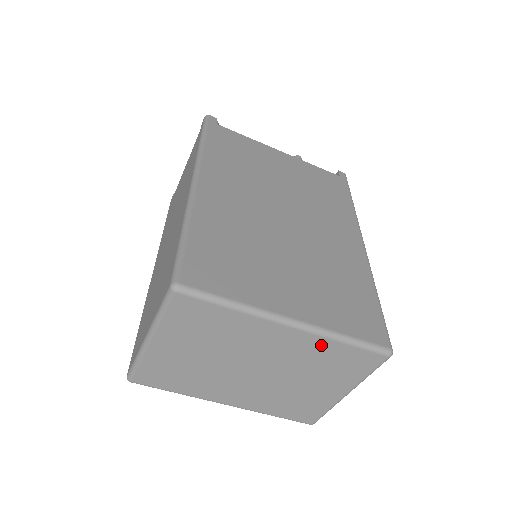
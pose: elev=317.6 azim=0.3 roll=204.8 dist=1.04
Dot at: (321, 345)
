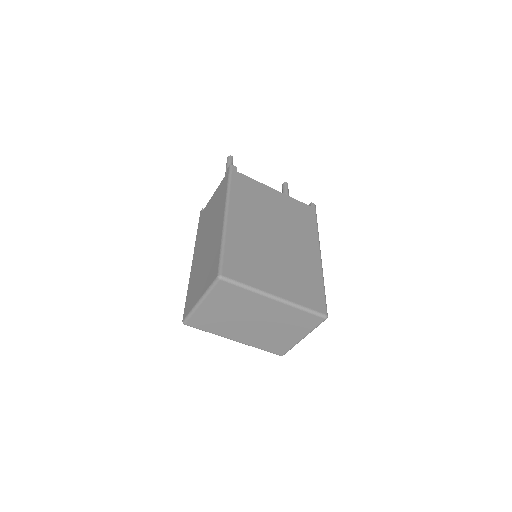
Dot at: (290, 311)
